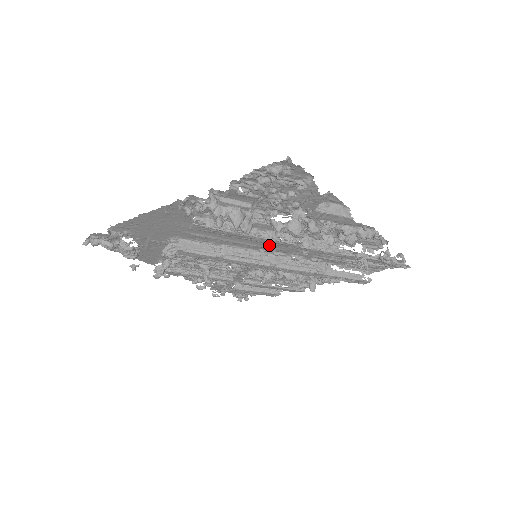
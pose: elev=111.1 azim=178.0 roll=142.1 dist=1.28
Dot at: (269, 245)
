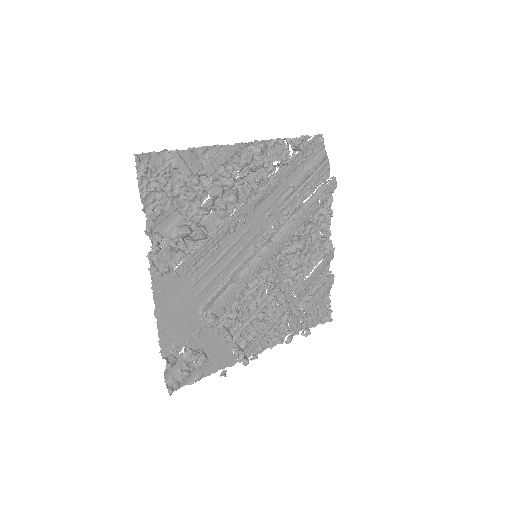
Dot at: (246, 237)
